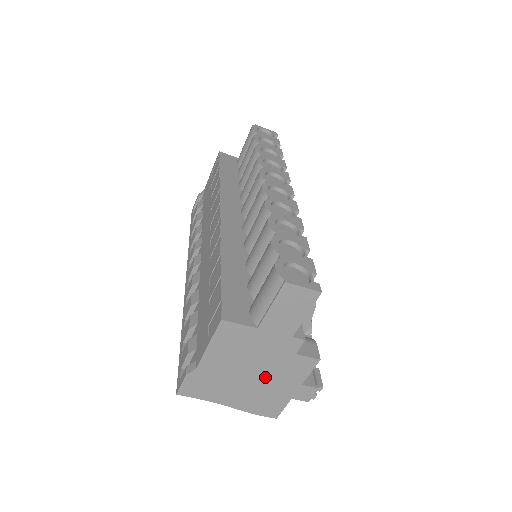
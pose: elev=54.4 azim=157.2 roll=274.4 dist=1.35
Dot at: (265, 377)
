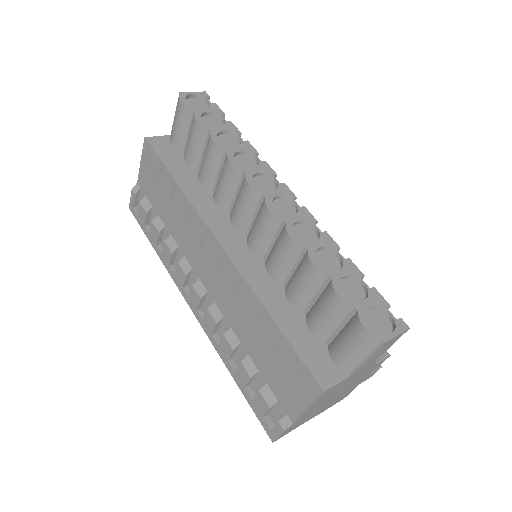
Dot at: (345, 390)
